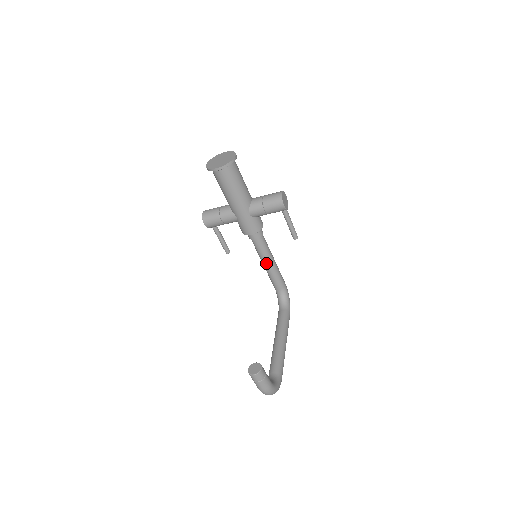
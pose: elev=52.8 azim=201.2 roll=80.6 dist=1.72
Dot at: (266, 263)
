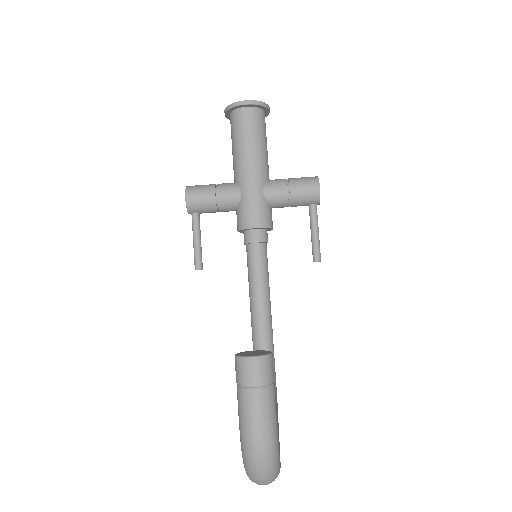
Dot at: (258, 296)
